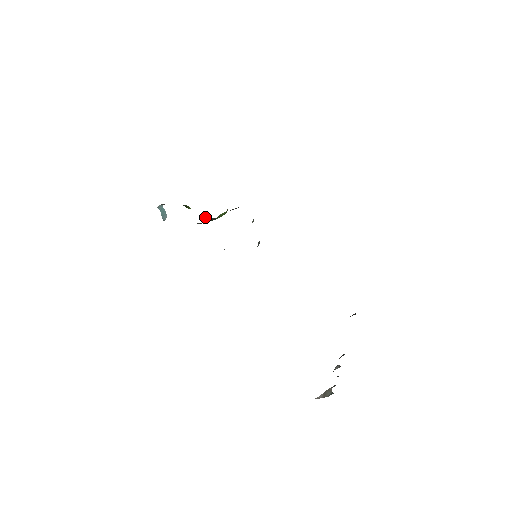
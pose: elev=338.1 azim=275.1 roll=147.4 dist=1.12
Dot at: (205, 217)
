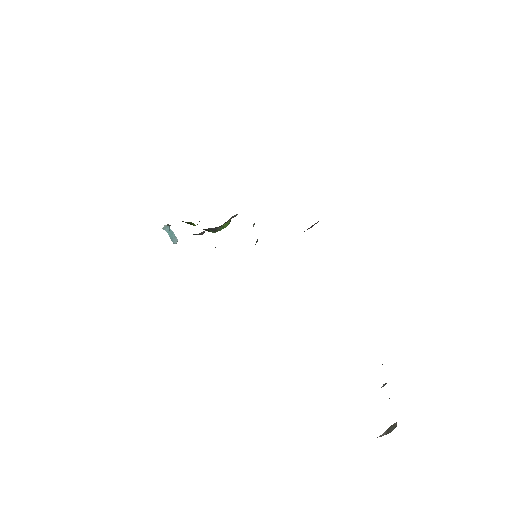
Dot at: (207, 229)
